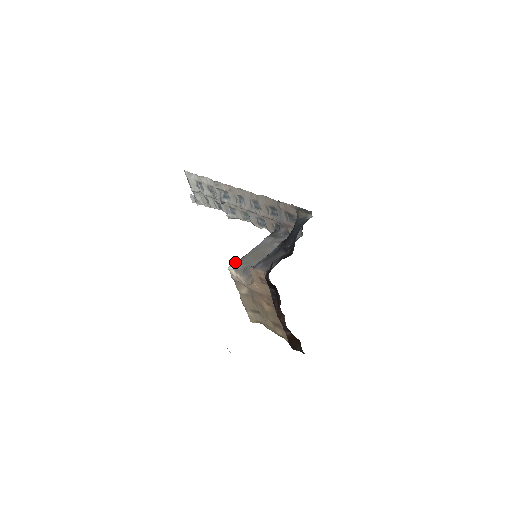
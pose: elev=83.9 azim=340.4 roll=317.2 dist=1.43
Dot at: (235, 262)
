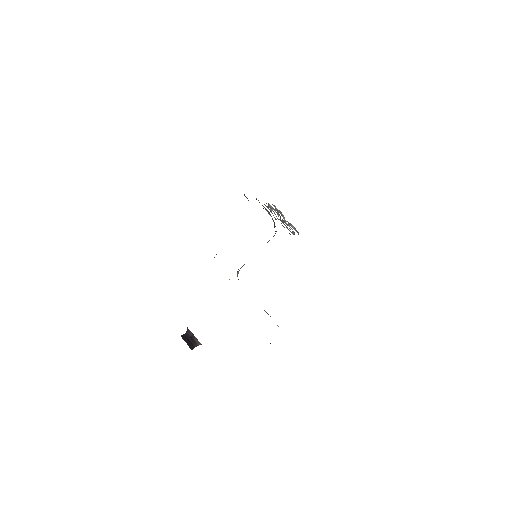
Dot at: occluded
